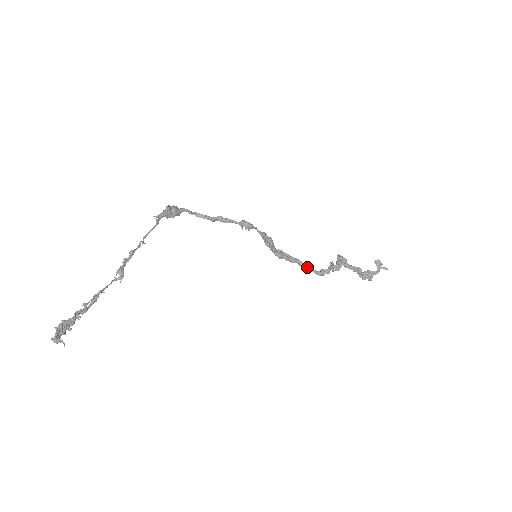
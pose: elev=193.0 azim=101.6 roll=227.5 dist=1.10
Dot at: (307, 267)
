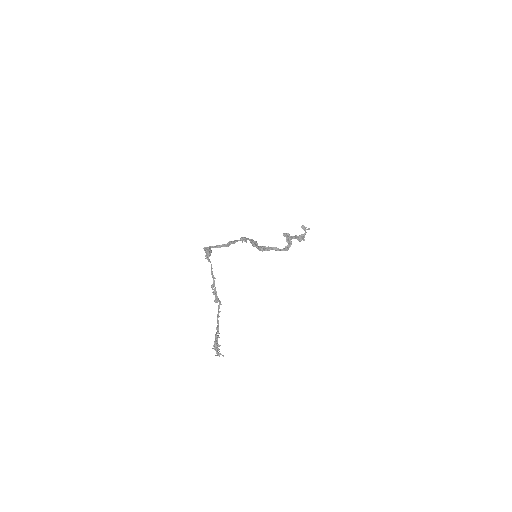
Dot at: (278, 249)
